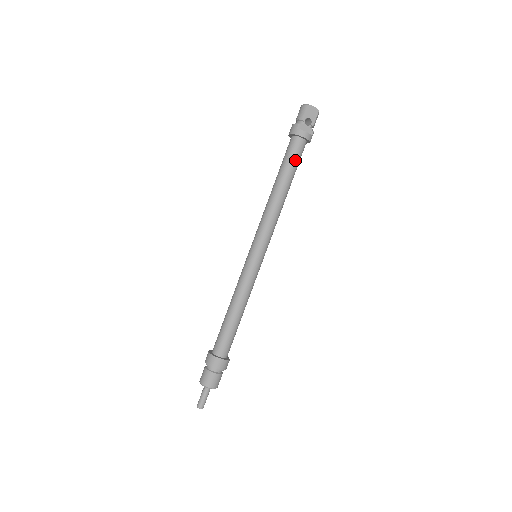
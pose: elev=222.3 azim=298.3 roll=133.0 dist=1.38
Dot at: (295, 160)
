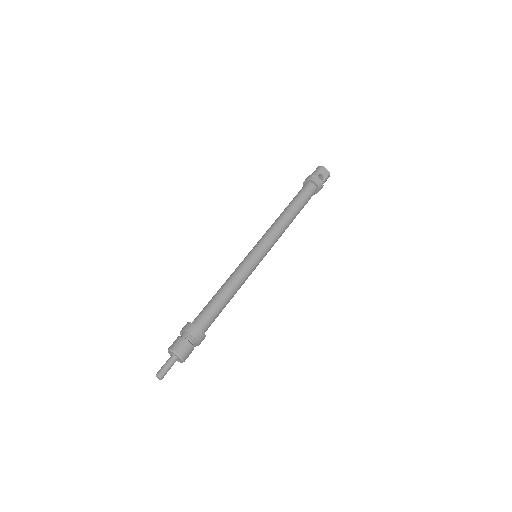
Dot at: (306, 197)
